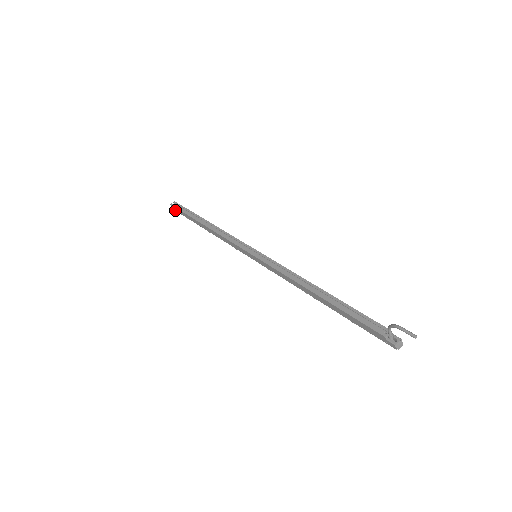
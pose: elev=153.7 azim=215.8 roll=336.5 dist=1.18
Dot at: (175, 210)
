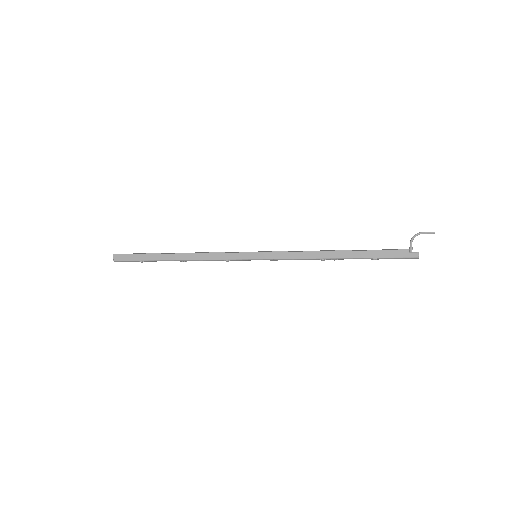
Dot at: (119, 260)
